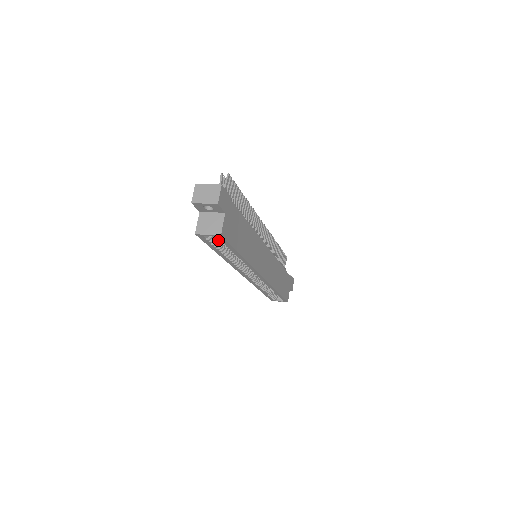
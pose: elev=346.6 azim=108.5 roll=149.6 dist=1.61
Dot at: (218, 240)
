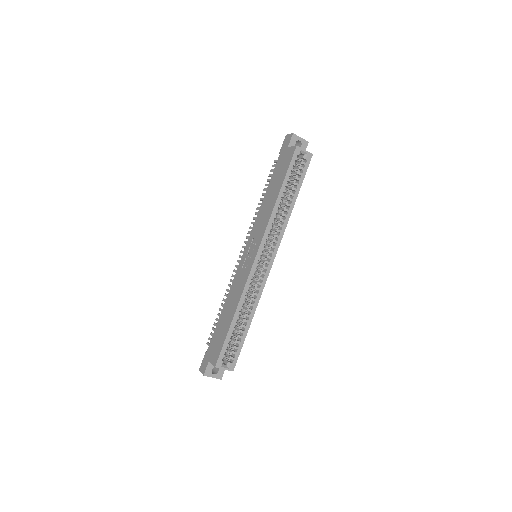
Dot at: occluded
